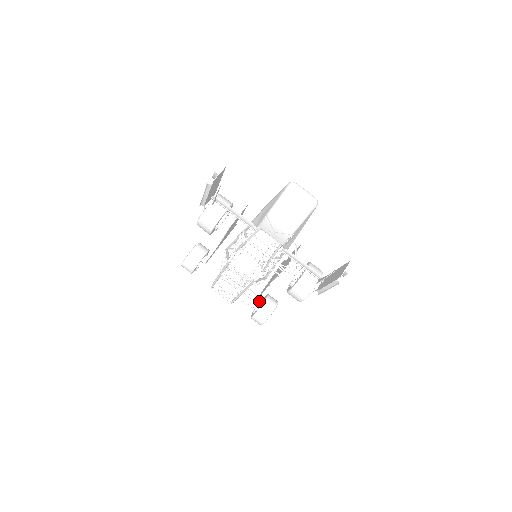
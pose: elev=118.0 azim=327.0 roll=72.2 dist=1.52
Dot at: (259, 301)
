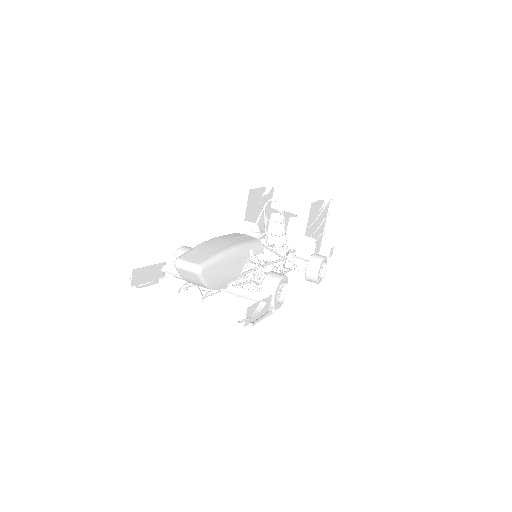
Dot at: occluded
